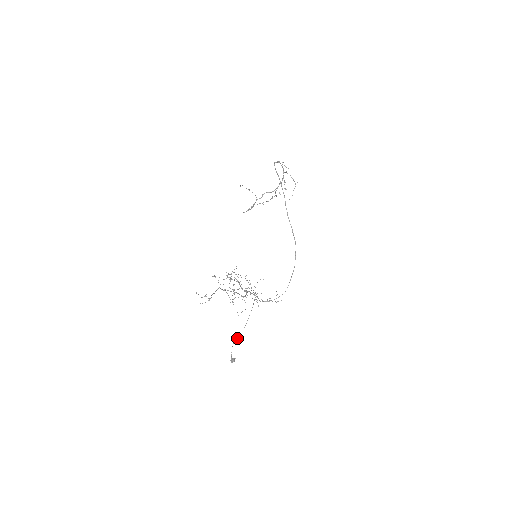
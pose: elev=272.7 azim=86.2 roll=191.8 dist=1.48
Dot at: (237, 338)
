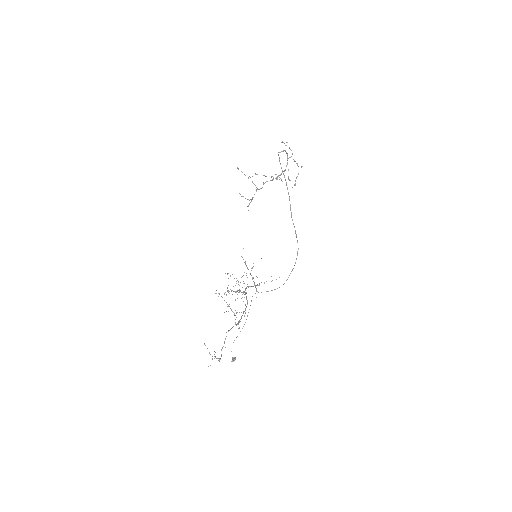
Dot at: (237, 336)
